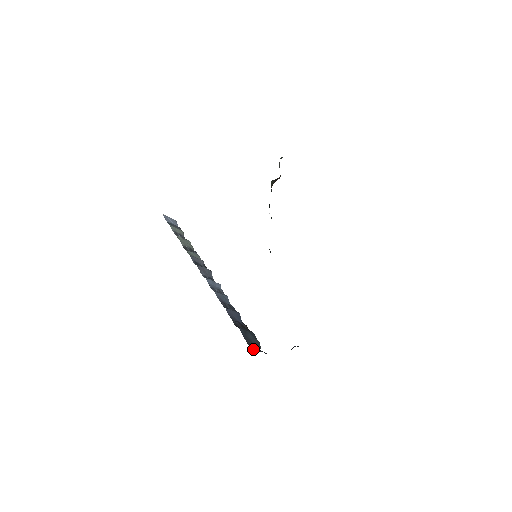
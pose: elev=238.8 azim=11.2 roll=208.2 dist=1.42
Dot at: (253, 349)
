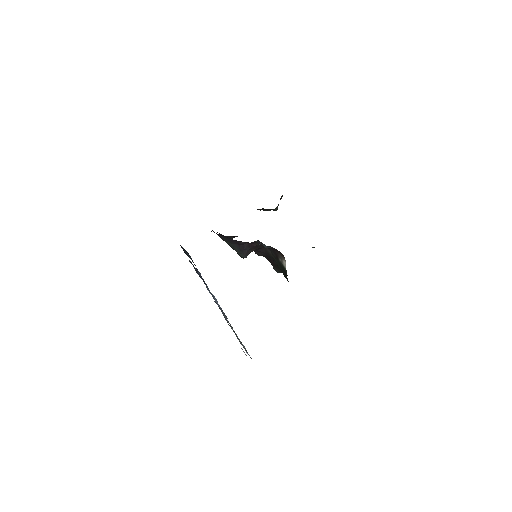
Dot at: occluded
